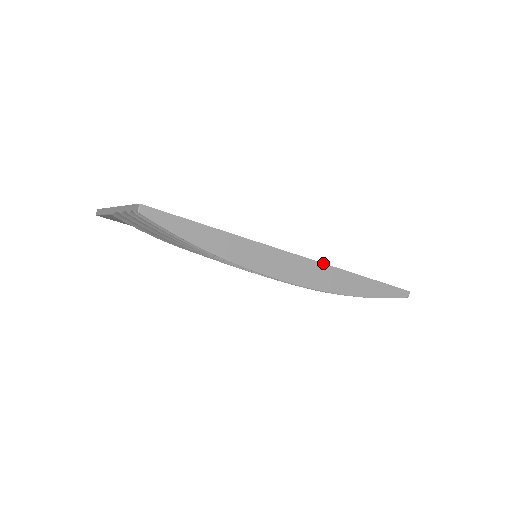
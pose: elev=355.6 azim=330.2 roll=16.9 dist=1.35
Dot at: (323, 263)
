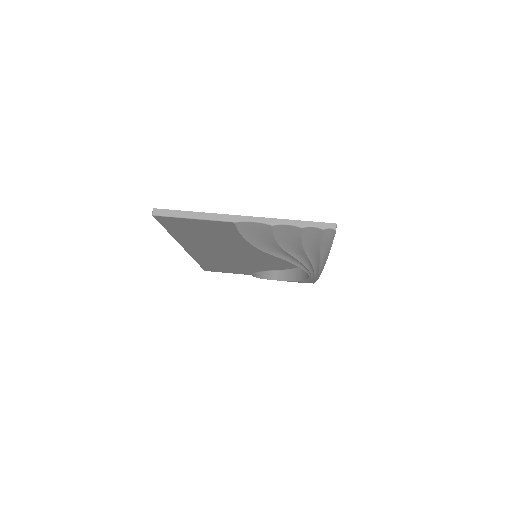
Dot at: occluded
